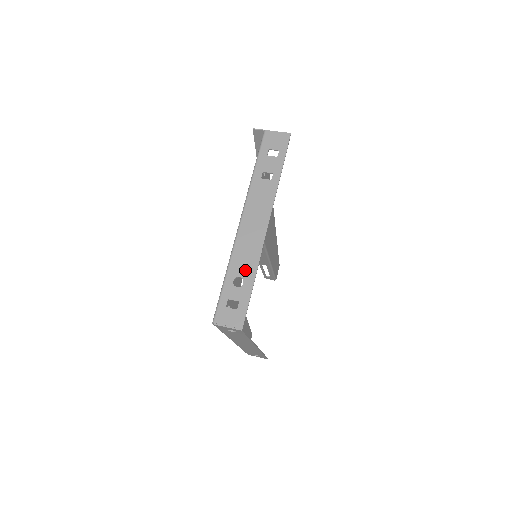
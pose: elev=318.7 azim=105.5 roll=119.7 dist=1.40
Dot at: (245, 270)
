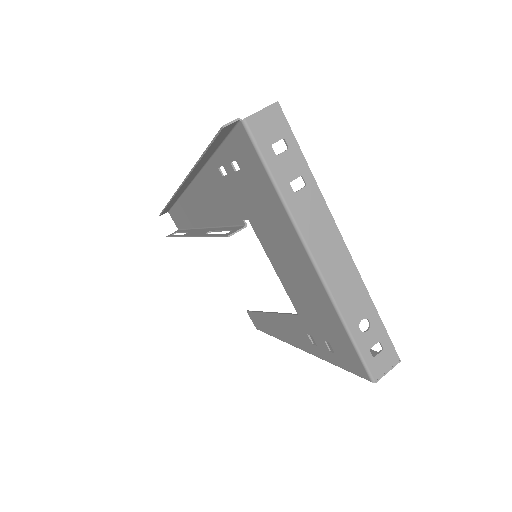
Dot at: (361, 309)
